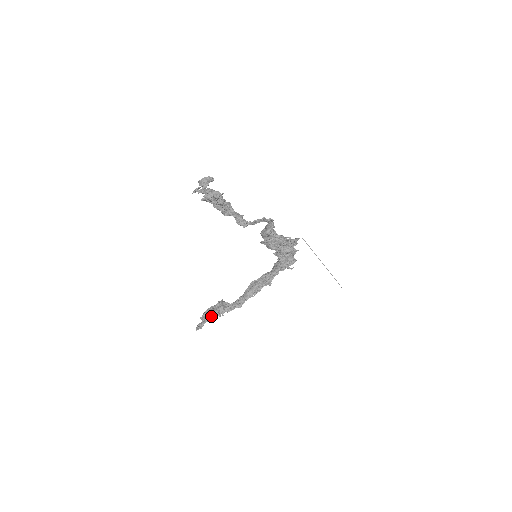
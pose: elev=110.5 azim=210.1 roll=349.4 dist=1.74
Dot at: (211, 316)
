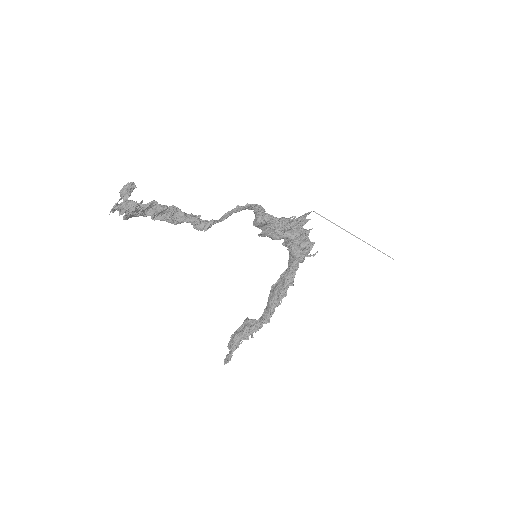
Dot at: (237, 342)
